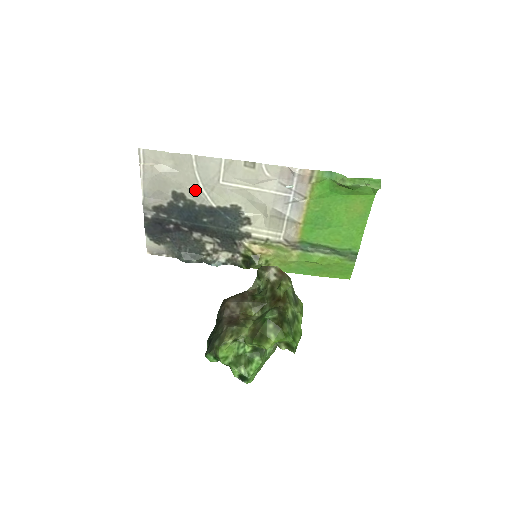
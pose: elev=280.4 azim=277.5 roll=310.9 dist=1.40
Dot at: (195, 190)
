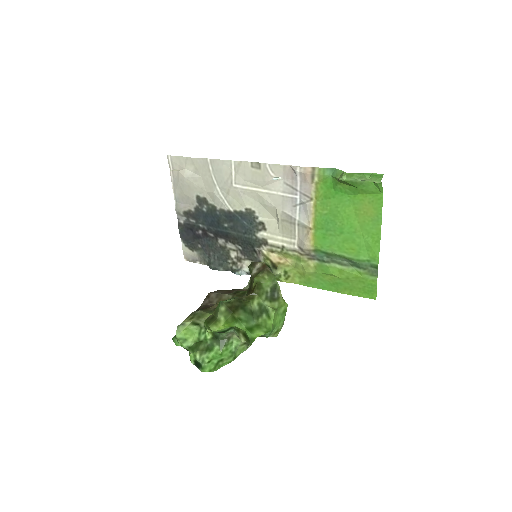
Dot at: (214, 194)
